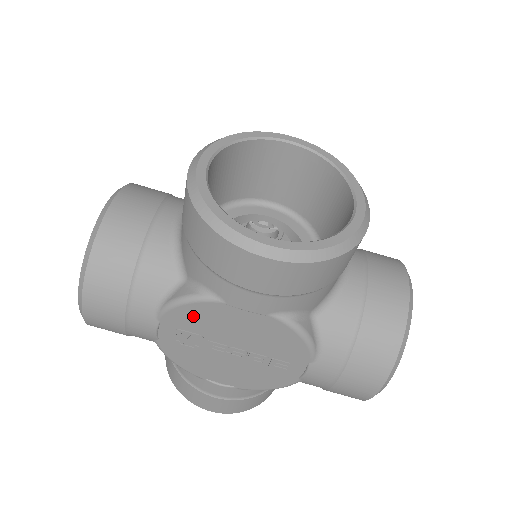
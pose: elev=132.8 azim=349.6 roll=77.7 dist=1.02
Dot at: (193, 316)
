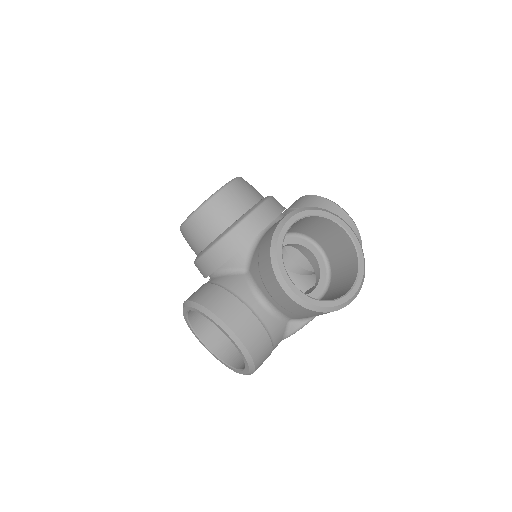
Dot at: occluded
